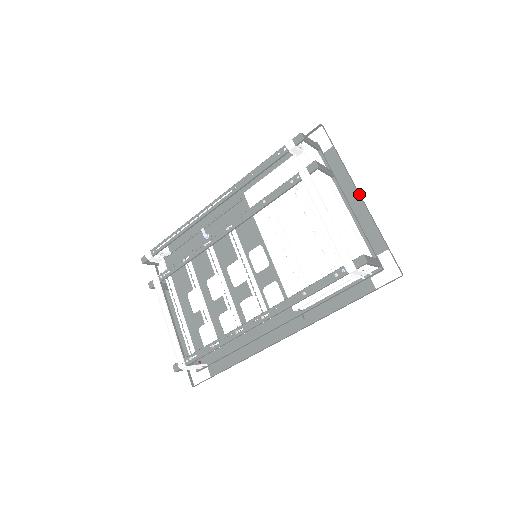
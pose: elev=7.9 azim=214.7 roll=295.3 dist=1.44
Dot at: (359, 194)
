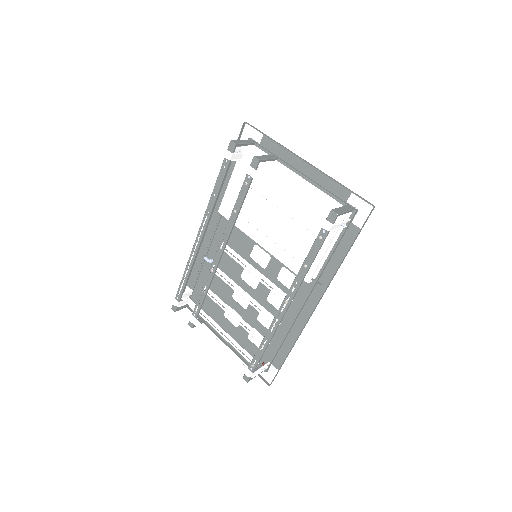
Dot at: (305, 161)
